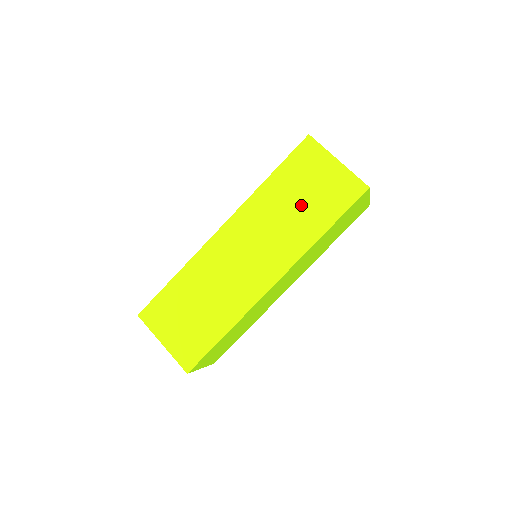
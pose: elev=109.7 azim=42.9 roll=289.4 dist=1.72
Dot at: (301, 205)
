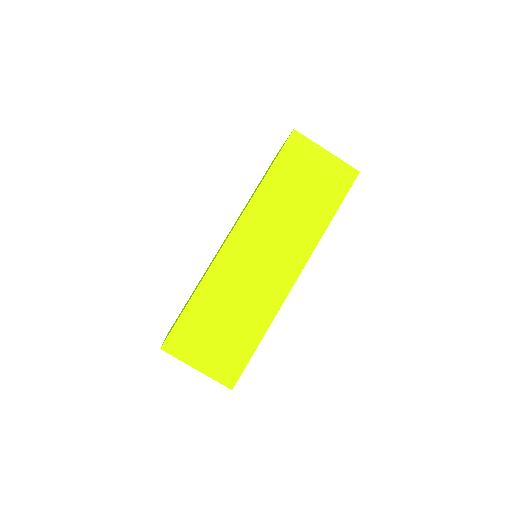
Dot at: (303, 199)
